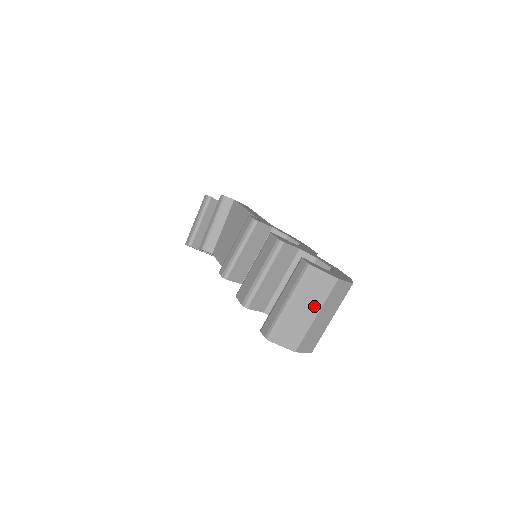
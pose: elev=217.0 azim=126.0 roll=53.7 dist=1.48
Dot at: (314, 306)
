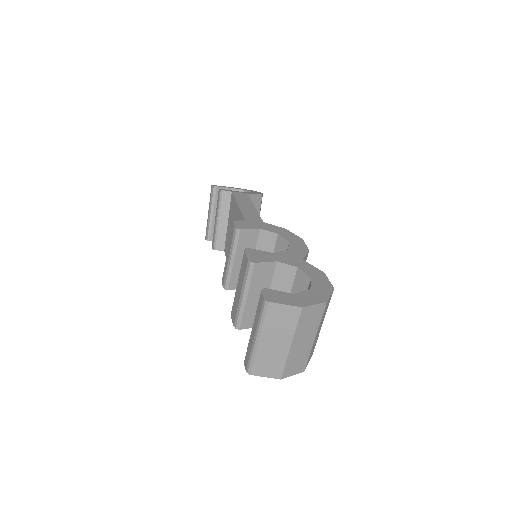
Dot at: (285, 337)
